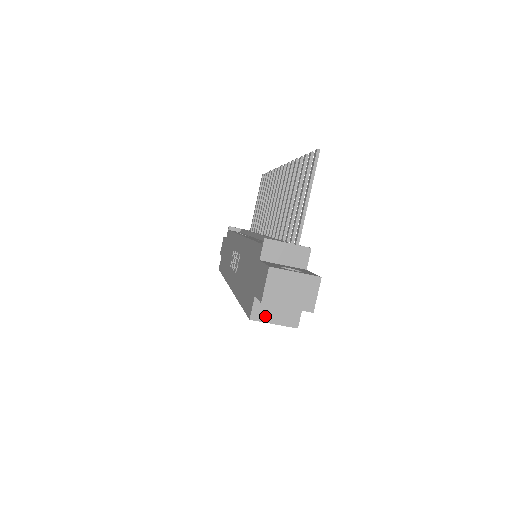
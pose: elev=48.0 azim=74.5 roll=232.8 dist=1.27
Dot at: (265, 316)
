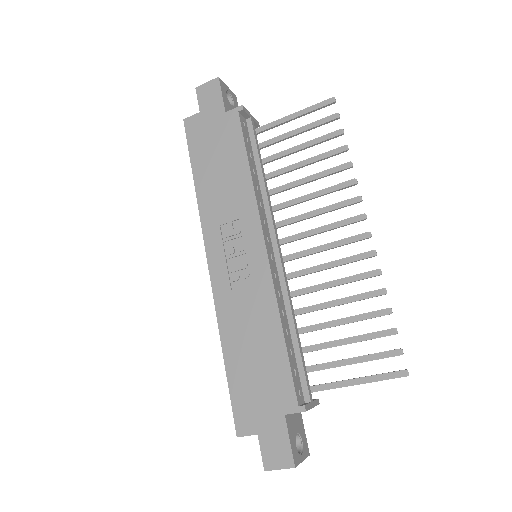
Dot at: occluded
